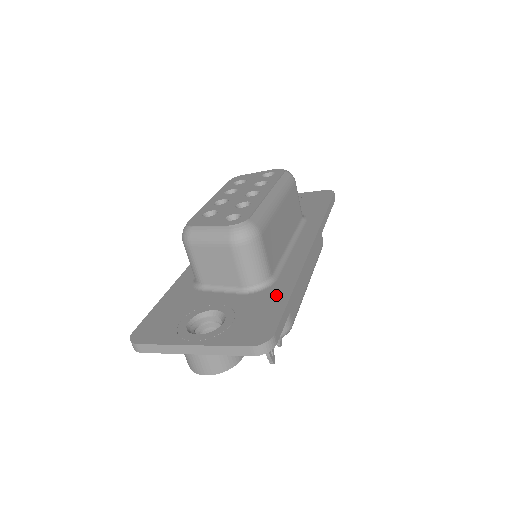
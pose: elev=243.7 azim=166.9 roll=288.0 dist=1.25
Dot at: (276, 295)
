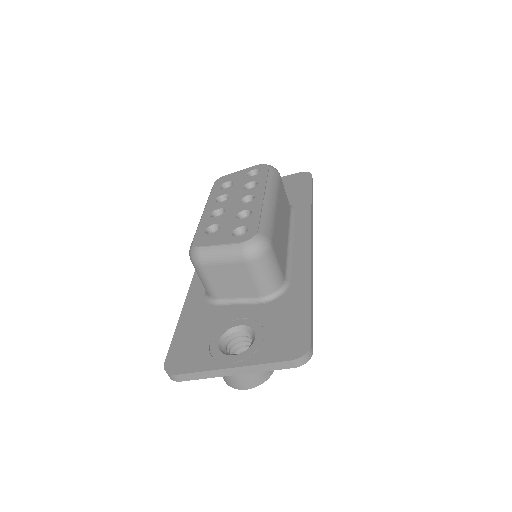
Dot at: (296, 300)
